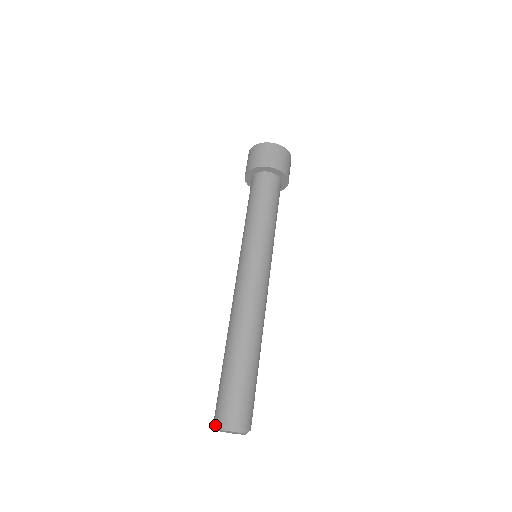
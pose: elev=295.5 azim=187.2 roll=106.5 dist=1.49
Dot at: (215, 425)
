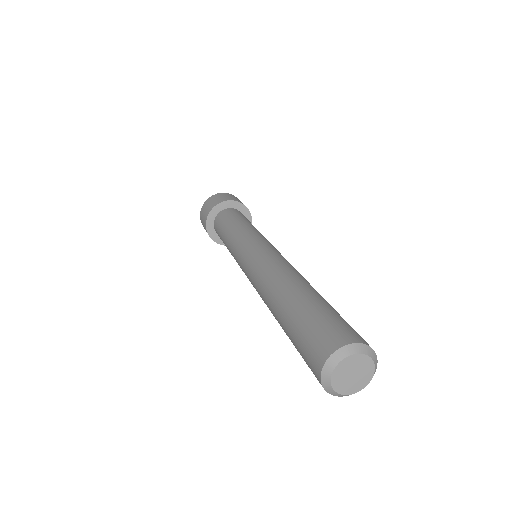
Dot at: (322, 386)
